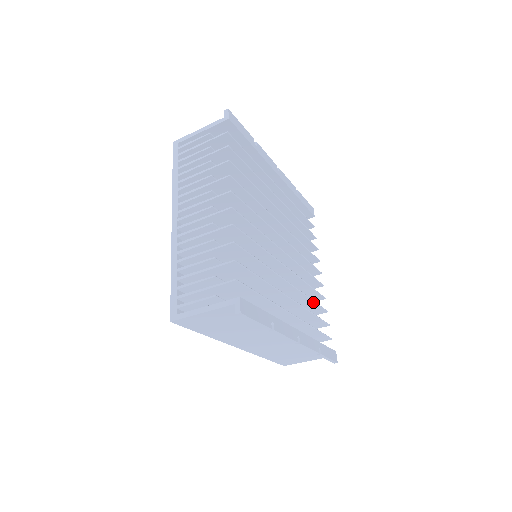
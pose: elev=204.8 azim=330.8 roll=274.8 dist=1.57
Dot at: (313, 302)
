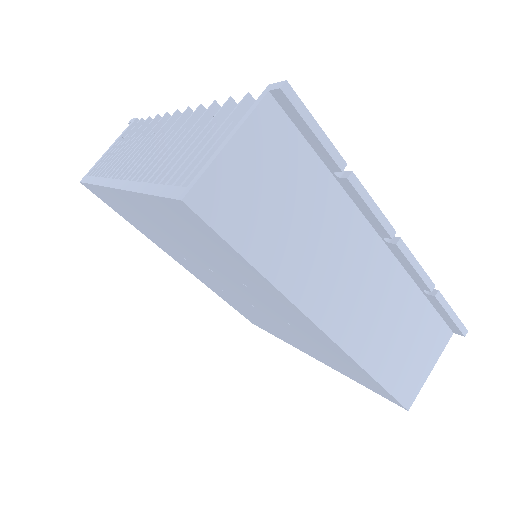
Dot at: occluded
